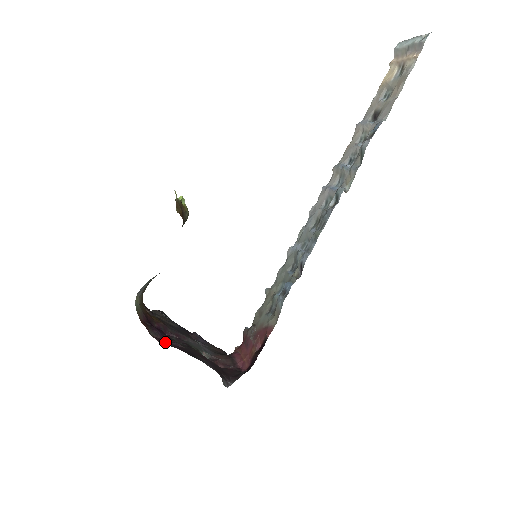
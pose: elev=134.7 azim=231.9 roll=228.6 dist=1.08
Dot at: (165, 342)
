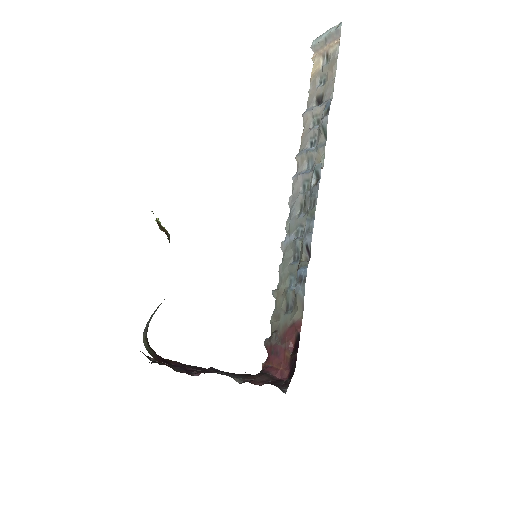
Dot at: (196, 373)
